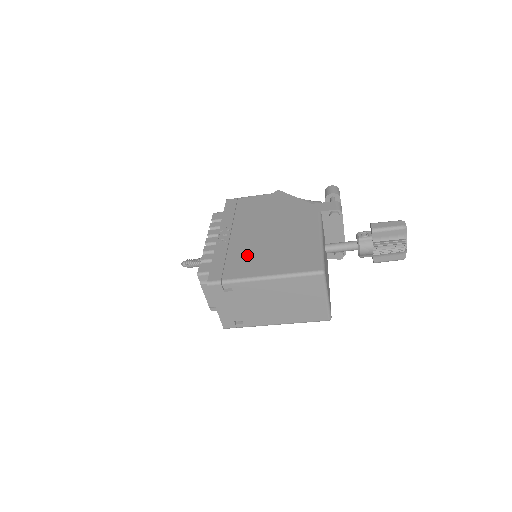
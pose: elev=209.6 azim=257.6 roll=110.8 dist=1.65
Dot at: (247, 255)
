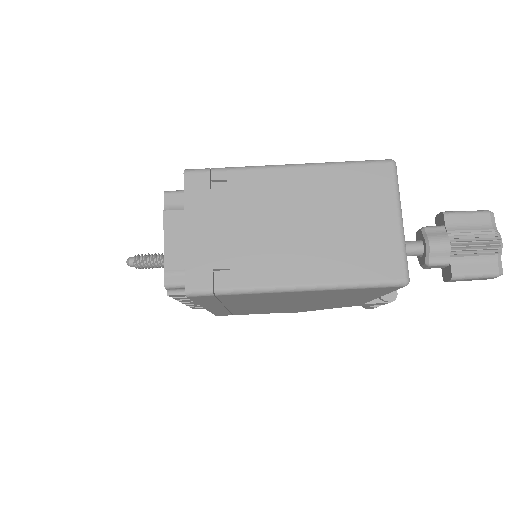
Dot at: occluded
